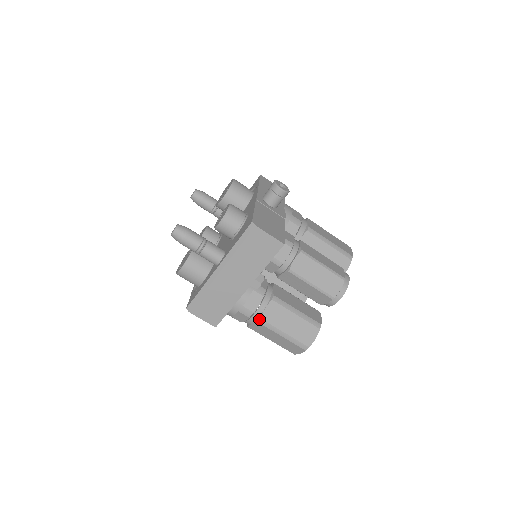
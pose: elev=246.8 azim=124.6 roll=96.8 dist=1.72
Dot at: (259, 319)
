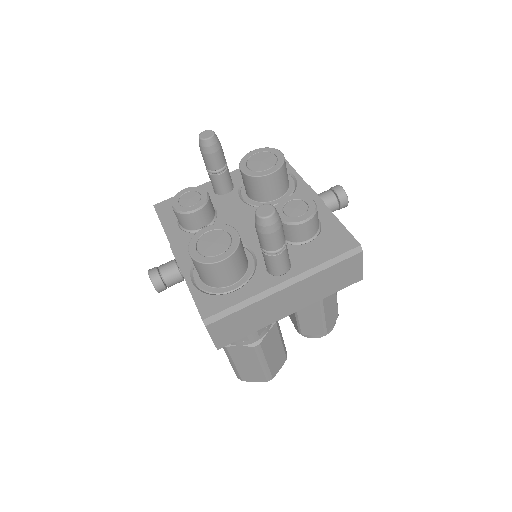
Dot at: (258, 344)
